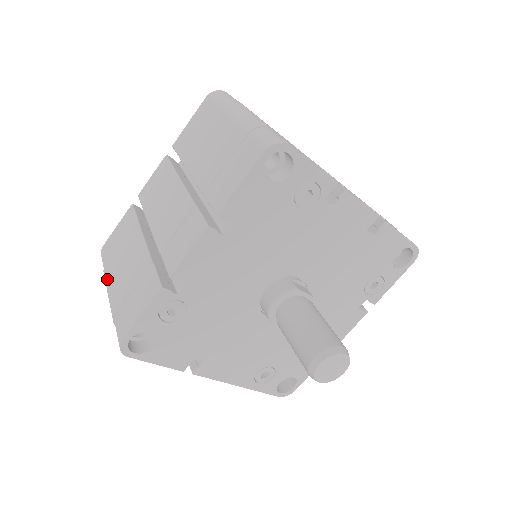
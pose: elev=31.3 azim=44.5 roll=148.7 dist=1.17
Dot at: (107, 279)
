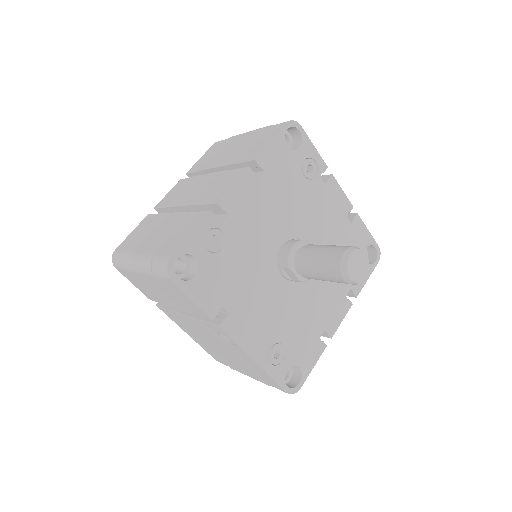
Dot at: (132, 253)
